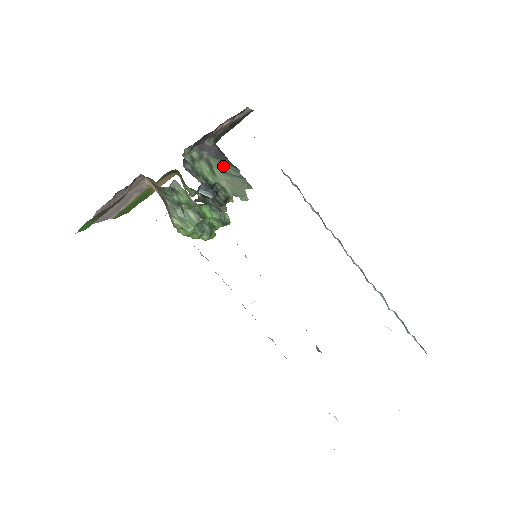
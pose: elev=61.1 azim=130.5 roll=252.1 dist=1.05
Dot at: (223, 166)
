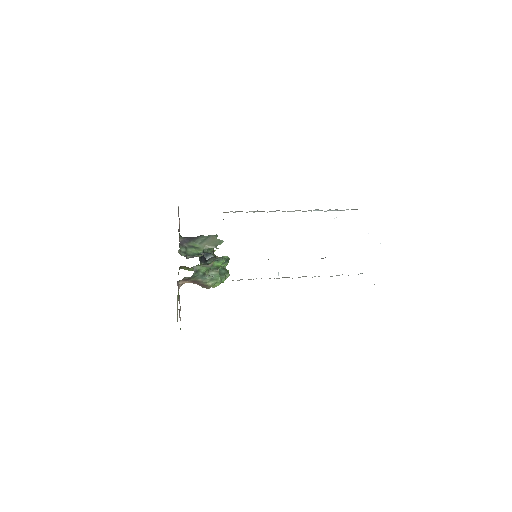
Dot at: (197, 241)
